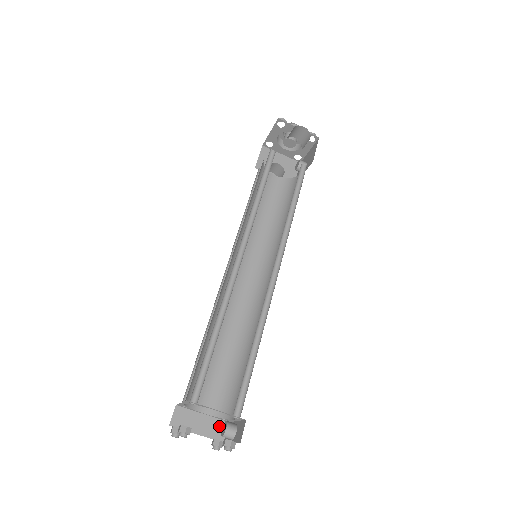
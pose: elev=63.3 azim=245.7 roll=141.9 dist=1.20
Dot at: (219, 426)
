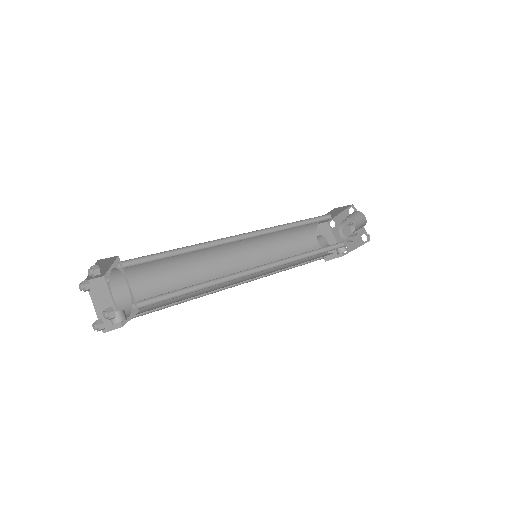
Dot at: occluded
